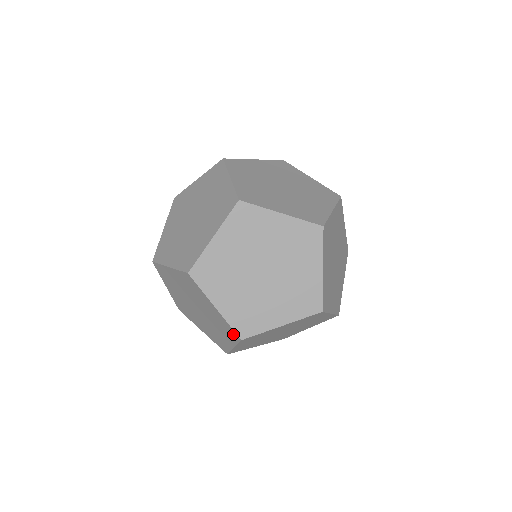
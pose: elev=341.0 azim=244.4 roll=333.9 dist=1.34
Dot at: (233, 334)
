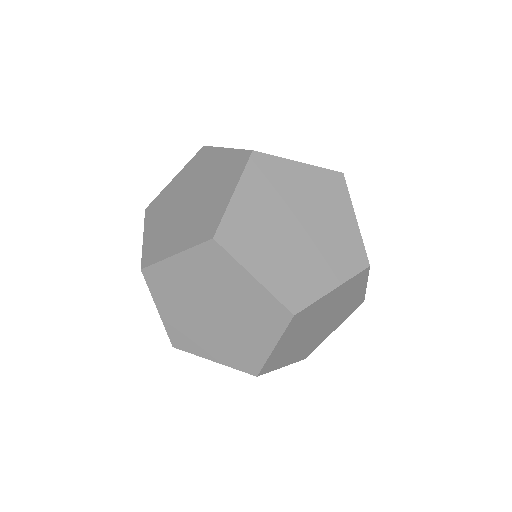
Dot at: occluded
